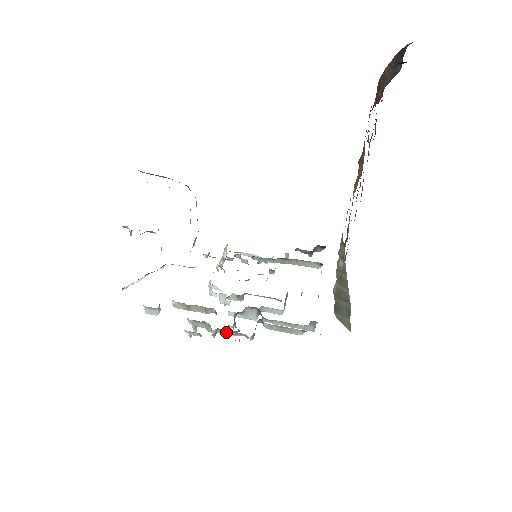
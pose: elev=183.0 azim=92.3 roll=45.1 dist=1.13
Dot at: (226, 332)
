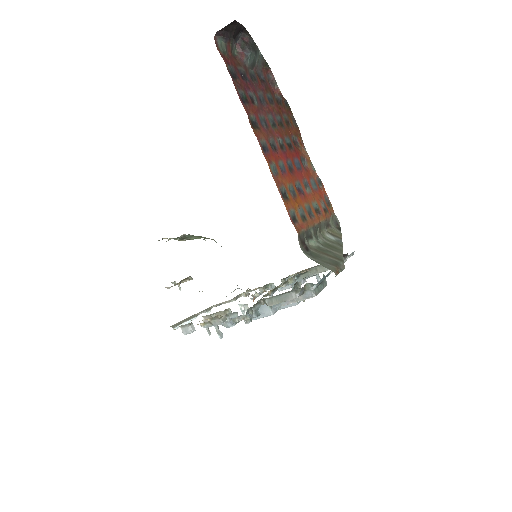
Dot at: (233, 316)
